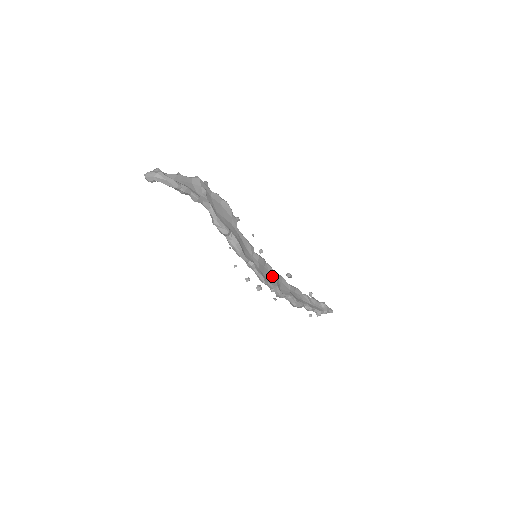
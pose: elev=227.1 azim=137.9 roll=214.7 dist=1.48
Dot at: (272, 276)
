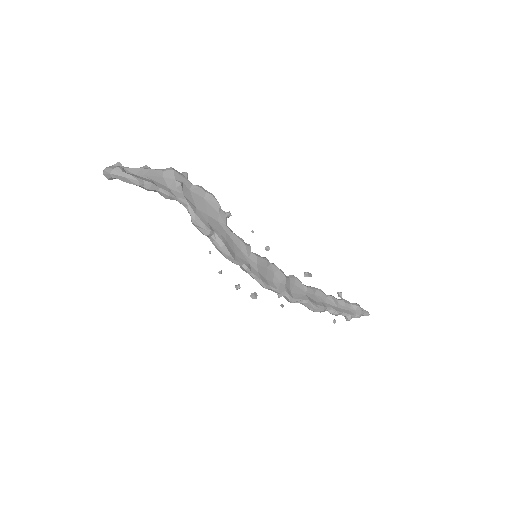
Dot at: (278, 278)
